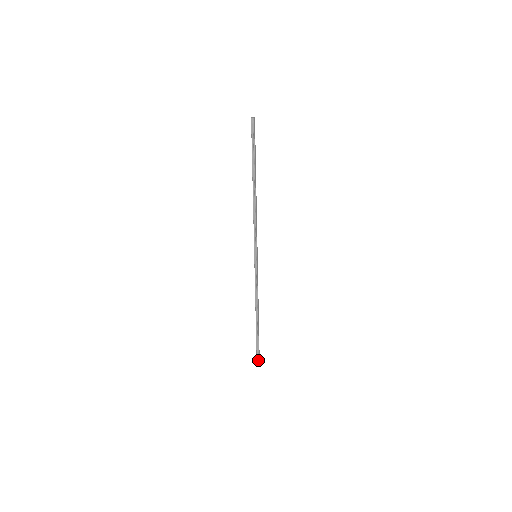
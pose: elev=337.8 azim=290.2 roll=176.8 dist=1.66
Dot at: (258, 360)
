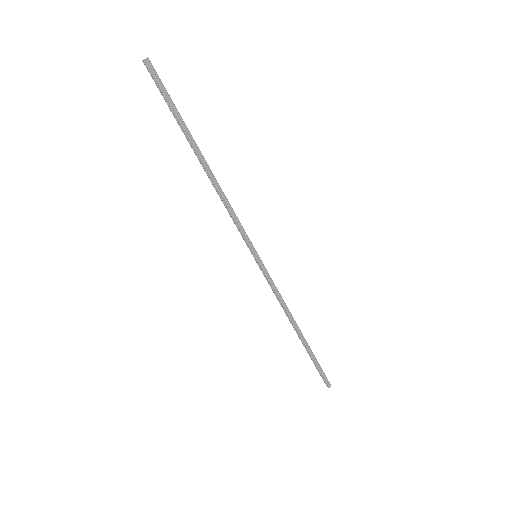
Dot at: (326, 383)
